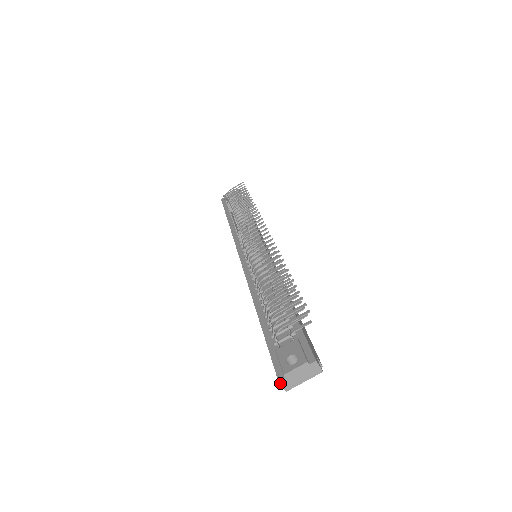
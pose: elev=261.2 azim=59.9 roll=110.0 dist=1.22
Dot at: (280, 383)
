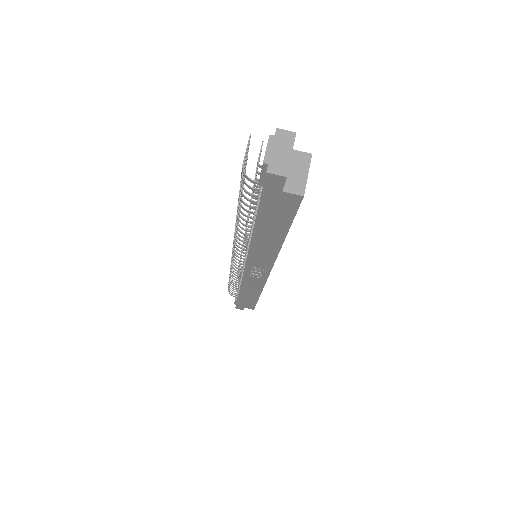
Dot at: (270, 173)
